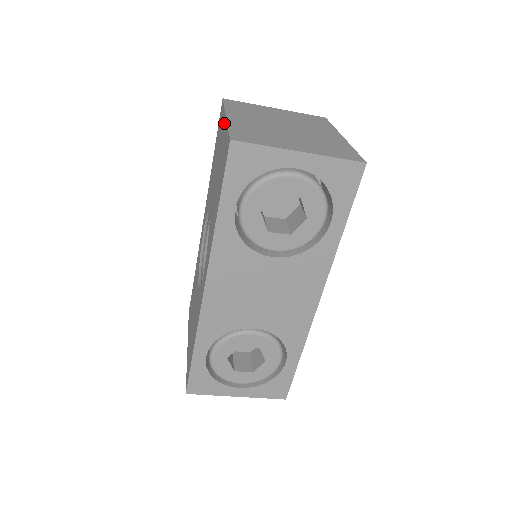
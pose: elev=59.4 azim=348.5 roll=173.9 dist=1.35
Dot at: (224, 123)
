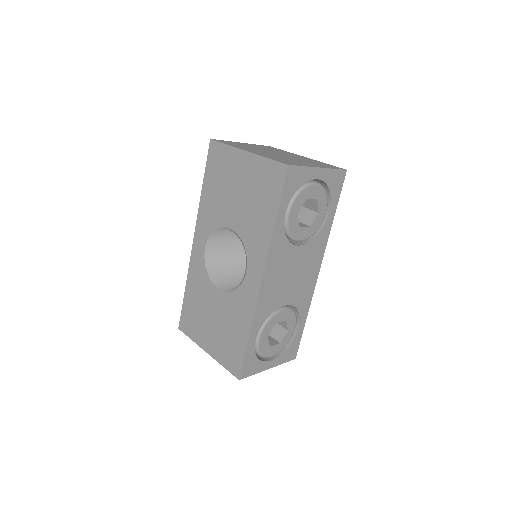
Dot at: (244, 156)
